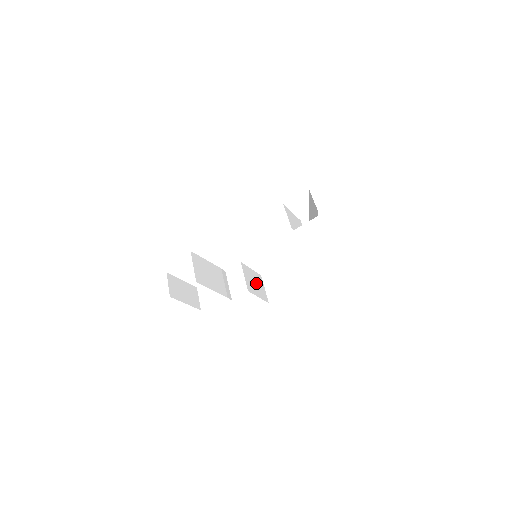
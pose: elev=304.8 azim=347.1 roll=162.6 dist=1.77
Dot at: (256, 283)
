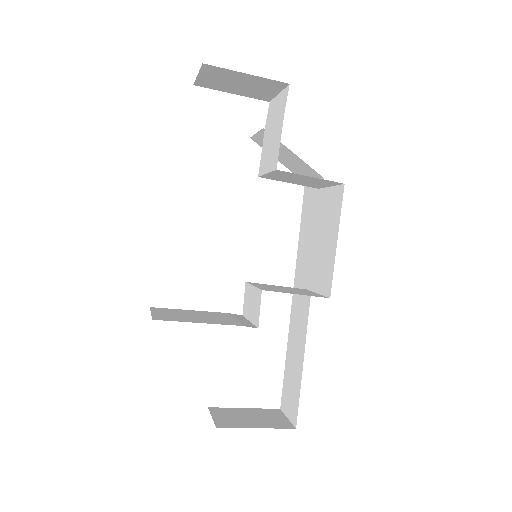
Dot at: (290, 290)
